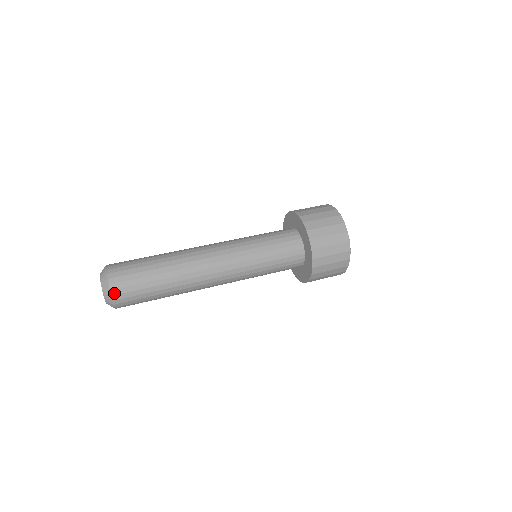
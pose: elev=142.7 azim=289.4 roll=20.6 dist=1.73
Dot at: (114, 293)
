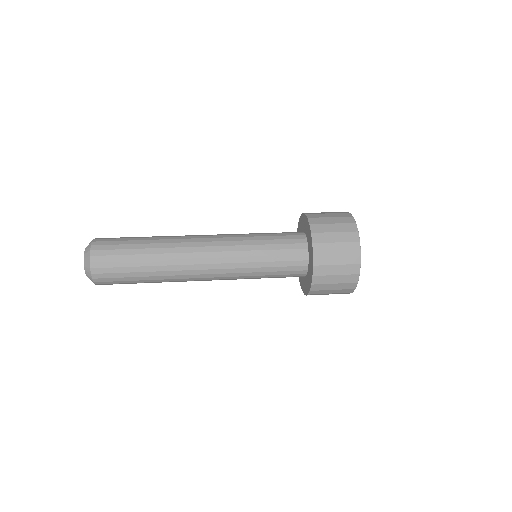
Dot at: (95, 244)
